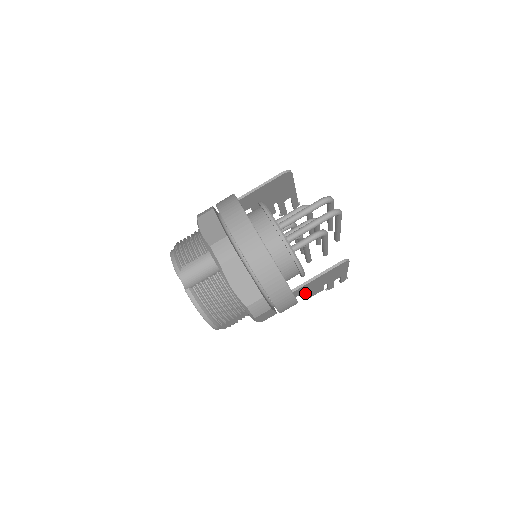
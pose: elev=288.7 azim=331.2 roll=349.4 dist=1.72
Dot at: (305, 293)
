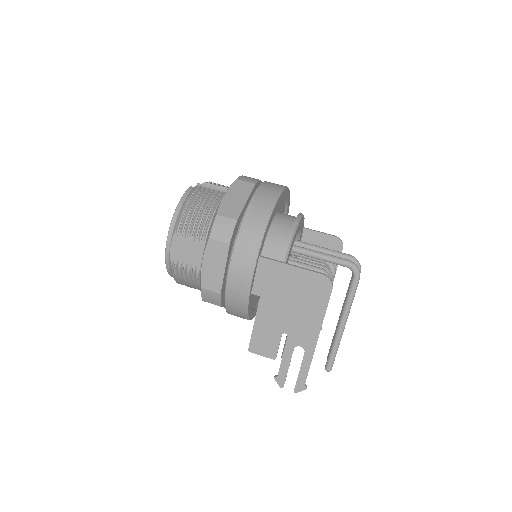
Dot at: (262, 308)
